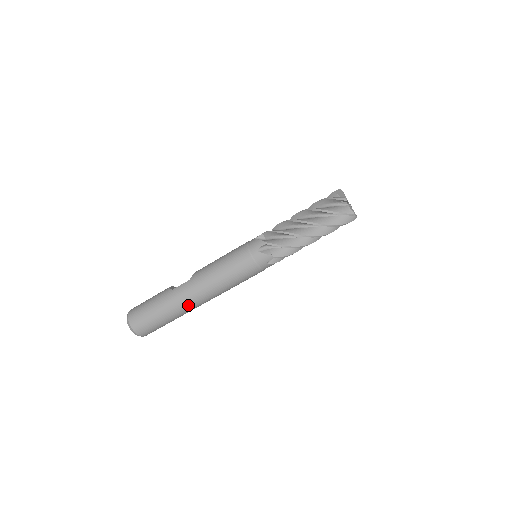
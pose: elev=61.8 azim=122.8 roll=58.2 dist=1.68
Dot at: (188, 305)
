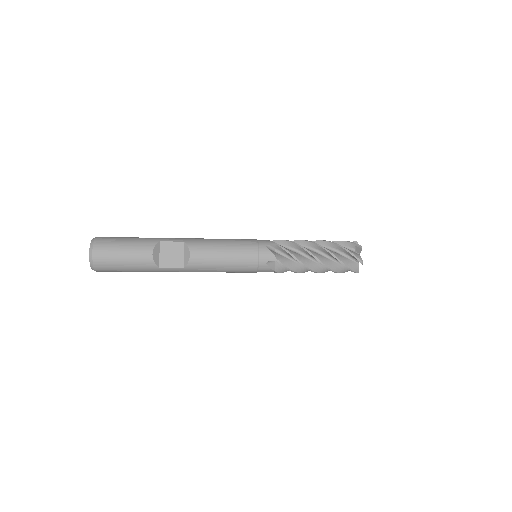
Dot at: occluded
